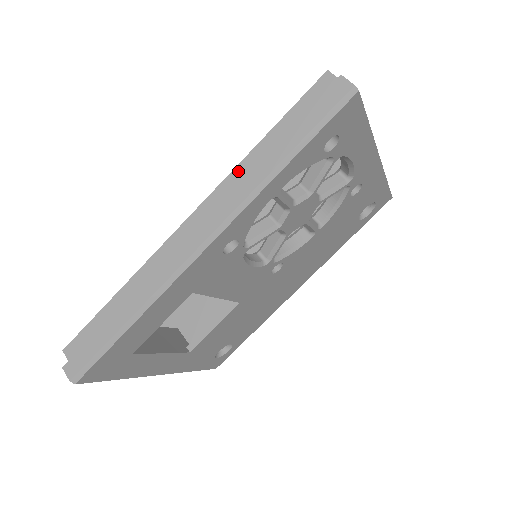
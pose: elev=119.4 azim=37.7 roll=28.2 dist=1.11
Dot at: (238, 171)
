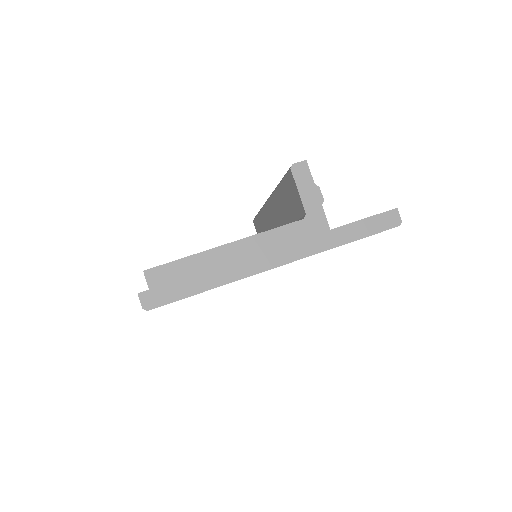
Dot at: occluded
